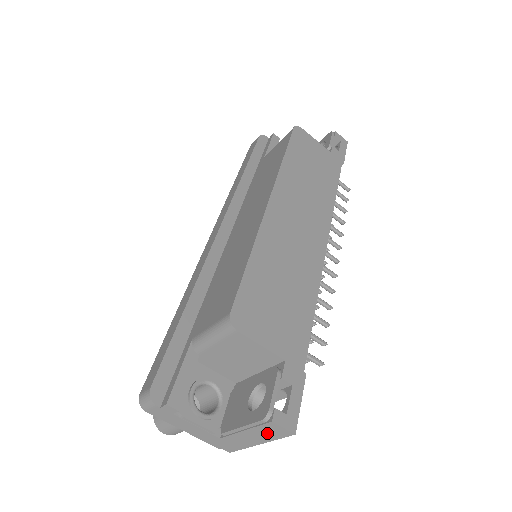
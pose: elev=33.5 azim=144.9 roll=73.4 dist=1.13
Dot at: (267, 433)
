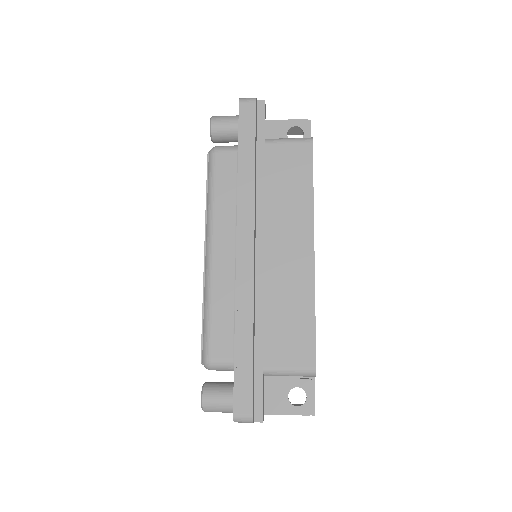
Dot at: occluded
